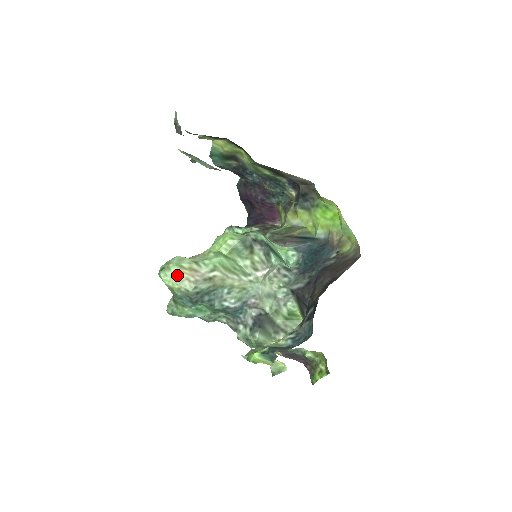
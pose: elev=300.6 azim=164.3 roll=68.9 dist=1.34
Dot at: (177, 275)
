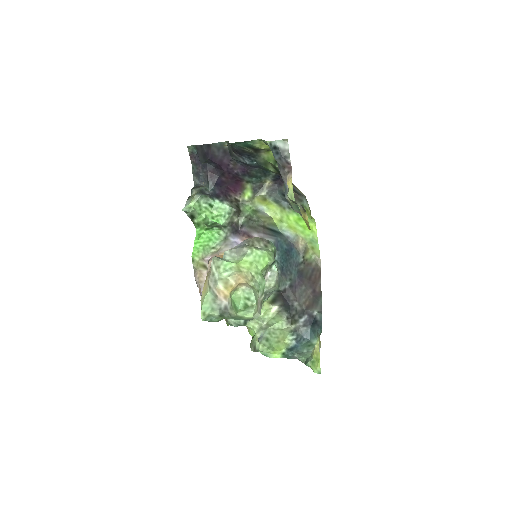
Dot at: (255, 311)
